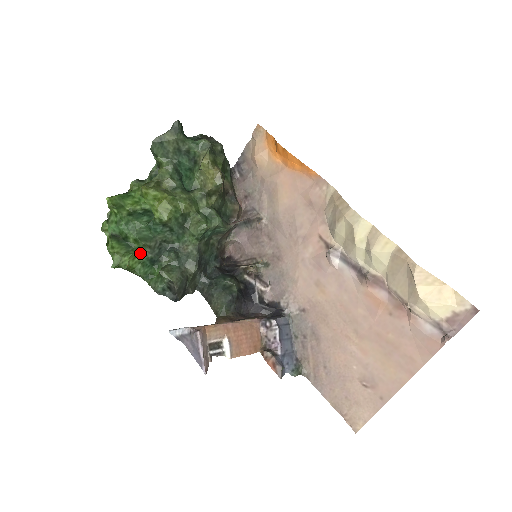
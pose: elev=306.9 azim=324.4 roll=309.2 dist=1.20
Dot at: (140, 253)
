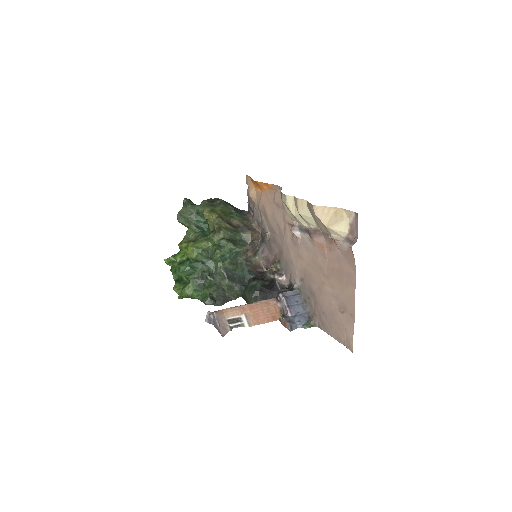
Dot at: (191, 284)
